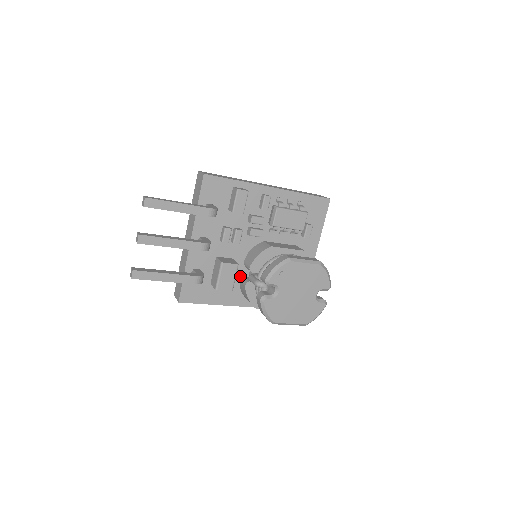
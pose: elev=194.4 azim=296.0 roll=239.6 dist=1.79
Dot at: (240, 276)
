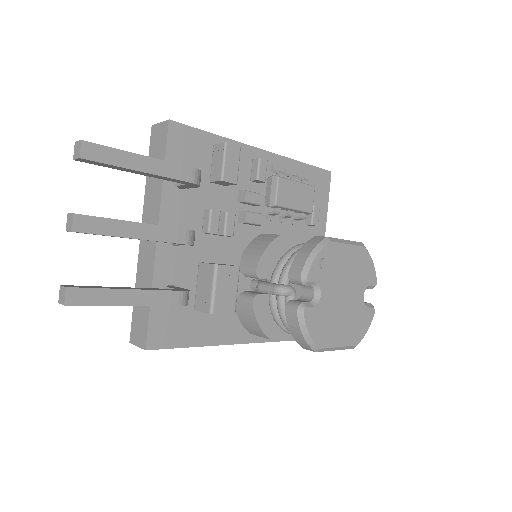
Dot at: occluded
